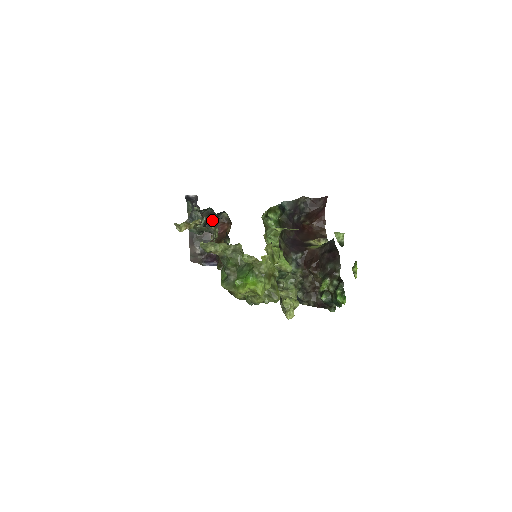
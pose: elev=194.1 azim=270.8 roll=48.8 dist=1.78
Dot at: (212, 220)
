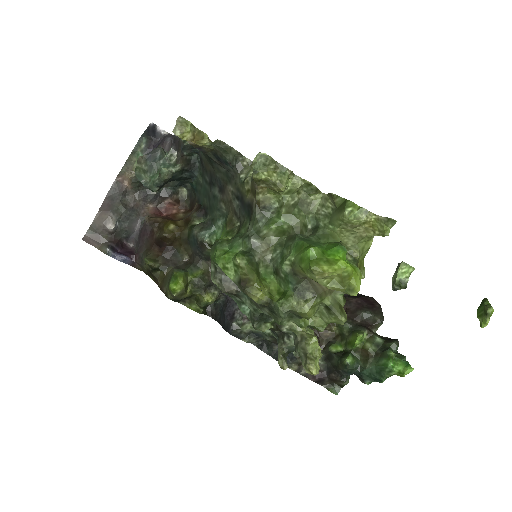
Dot at: (160, 189)
